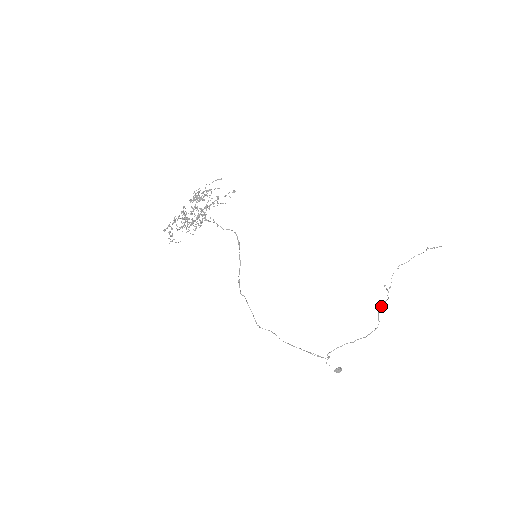
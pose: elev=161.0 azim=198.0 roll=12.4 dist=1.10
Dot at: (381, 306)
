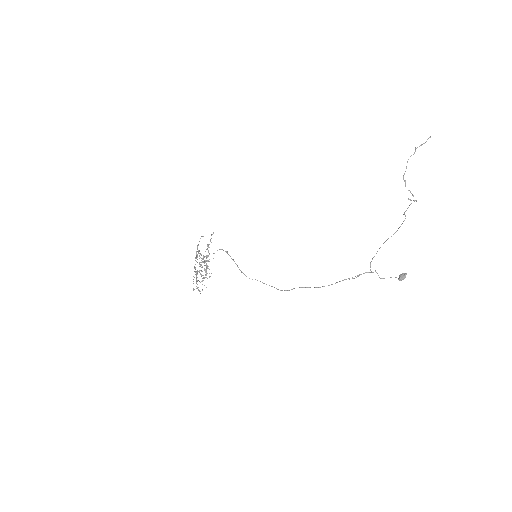
Dot at: occluded
